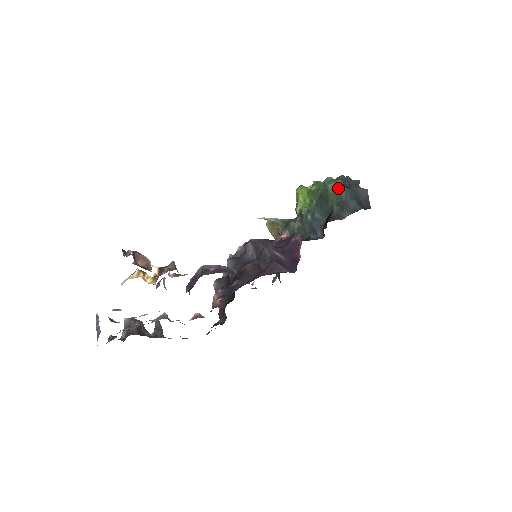
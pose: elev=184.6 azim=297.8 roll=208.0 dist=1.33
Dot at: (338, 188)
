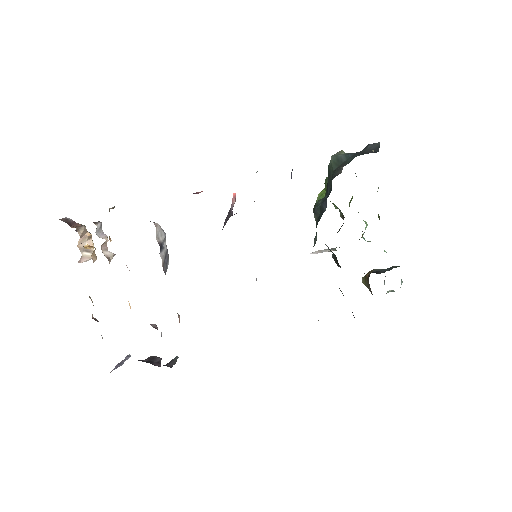
Dot at: (337, 157)
